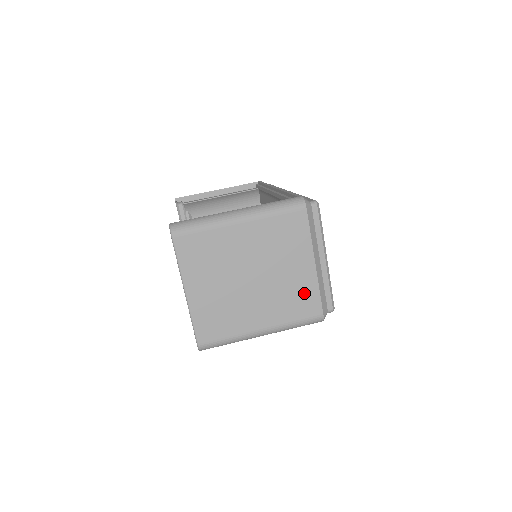
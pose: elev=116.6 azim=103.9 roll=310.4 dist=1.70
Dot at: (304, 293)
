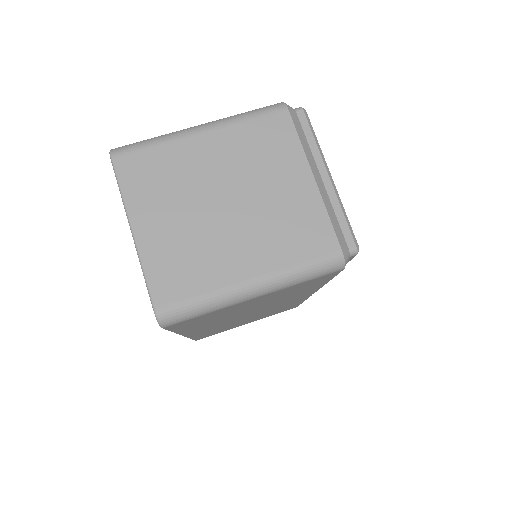
Dot at: (306, 220)
